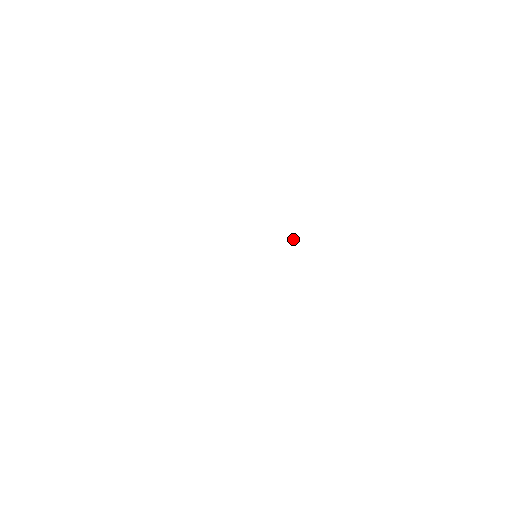
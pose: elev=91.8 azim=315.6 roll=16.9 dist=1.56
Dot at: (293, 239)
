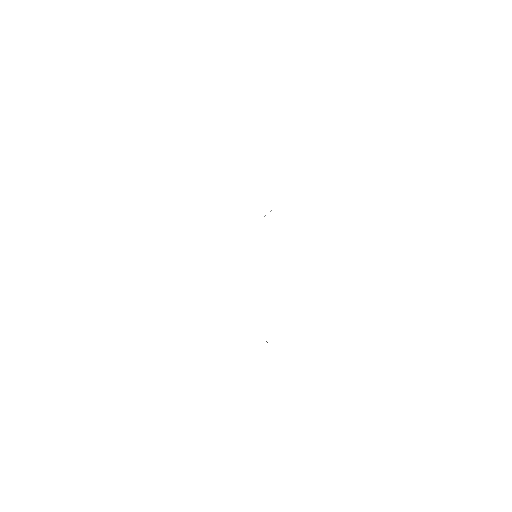
Dot at: occluded
